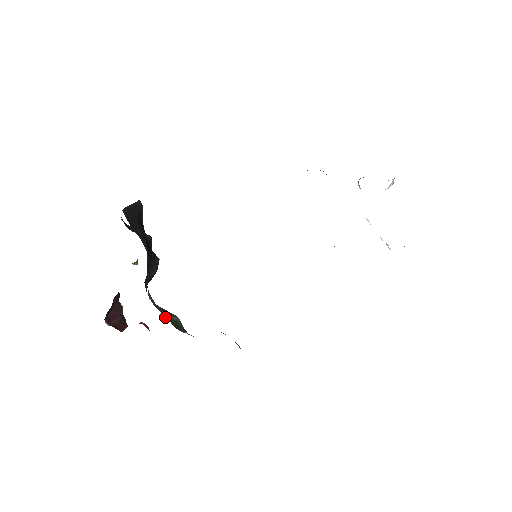
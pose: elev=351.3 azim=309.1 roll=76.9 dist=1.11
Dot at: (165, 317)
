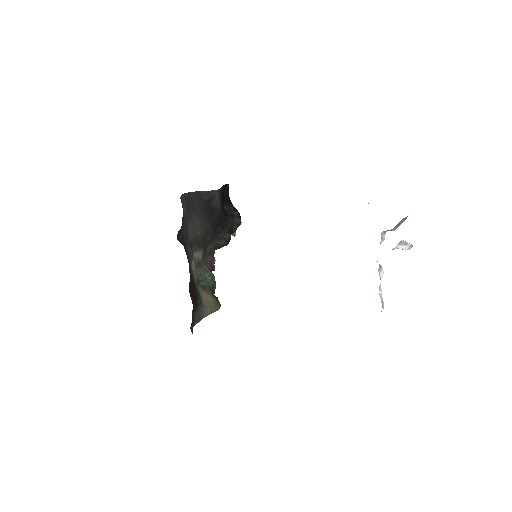
Dot at: (196, 270)
